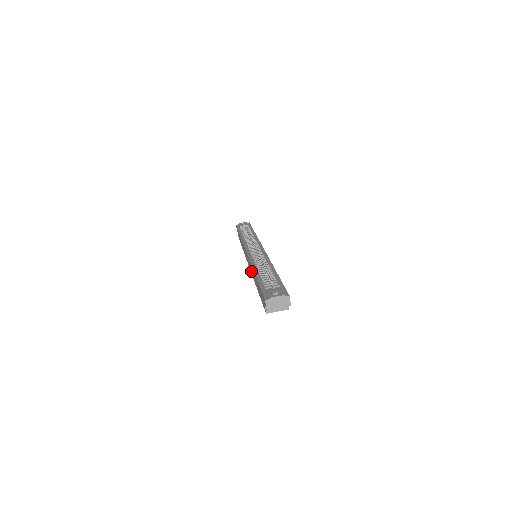
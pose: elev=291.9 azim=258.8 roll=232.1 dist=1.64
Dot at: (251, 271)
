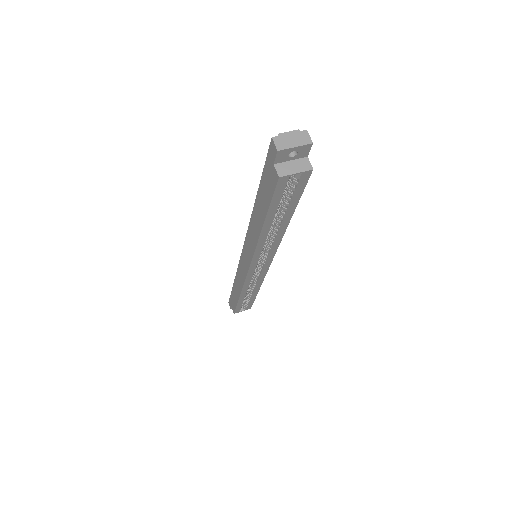
Dot at: (251, 248)
